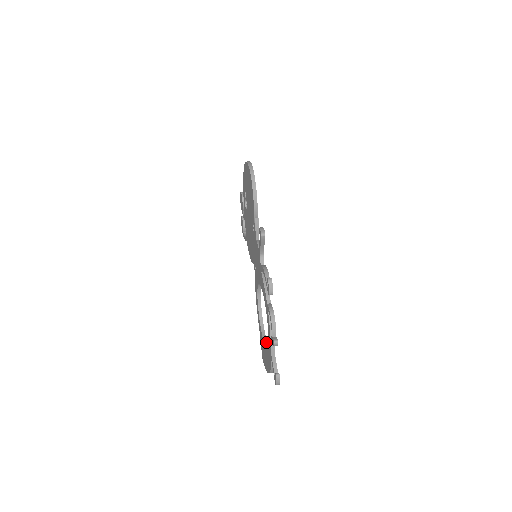
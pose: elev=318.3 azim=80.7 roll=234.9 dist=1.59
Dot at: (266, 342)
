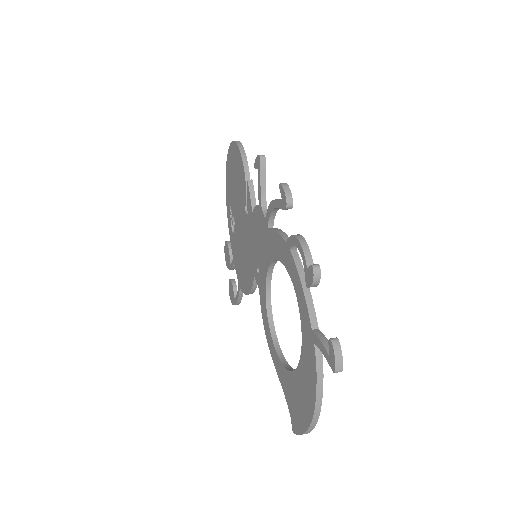
Dot at: occluded
